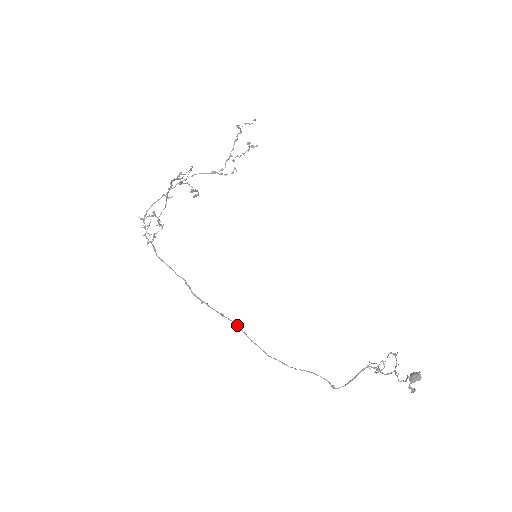
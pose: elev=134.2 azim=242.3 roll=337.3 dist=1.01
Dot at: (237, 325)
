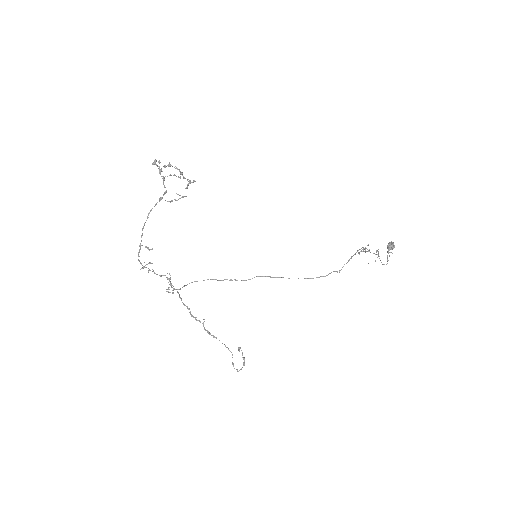
Dot at: (262, 276)
